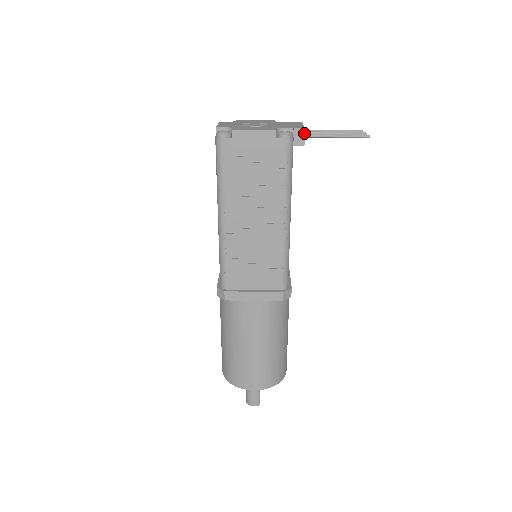
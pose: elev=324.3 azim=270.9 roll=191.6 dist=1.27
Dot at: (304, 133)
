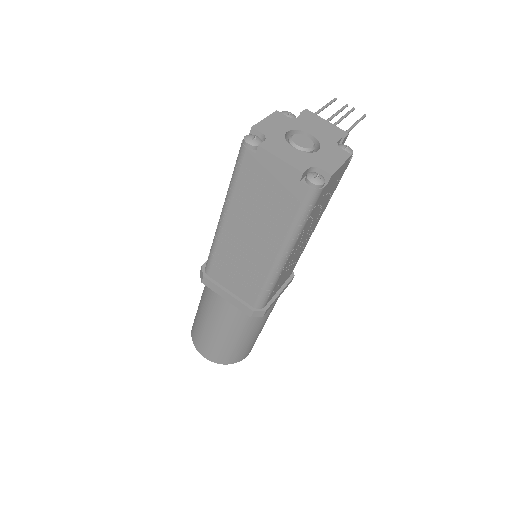
Dot at: (346, 138)
